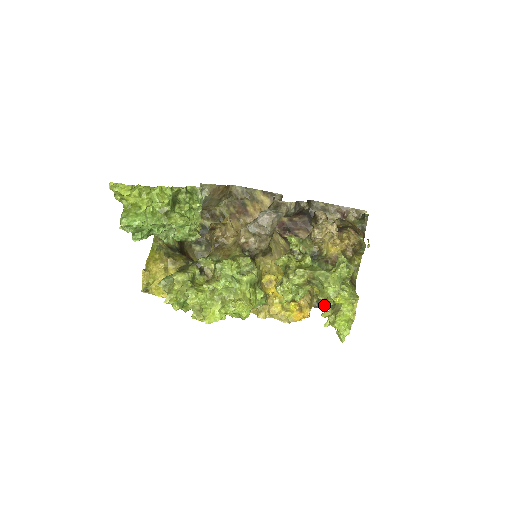
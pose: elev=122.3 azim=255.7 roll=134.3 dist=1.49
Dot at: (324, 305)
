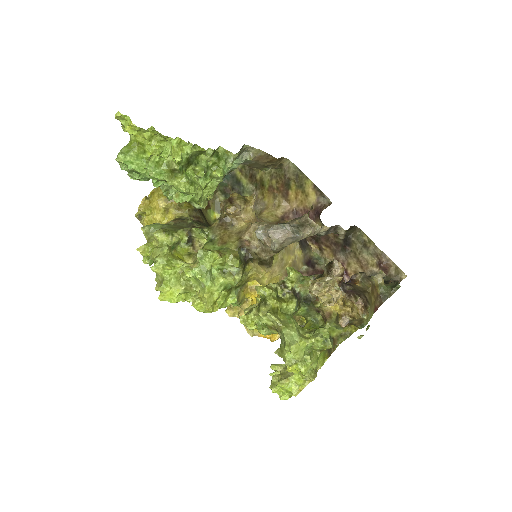
Dot at: occluded
